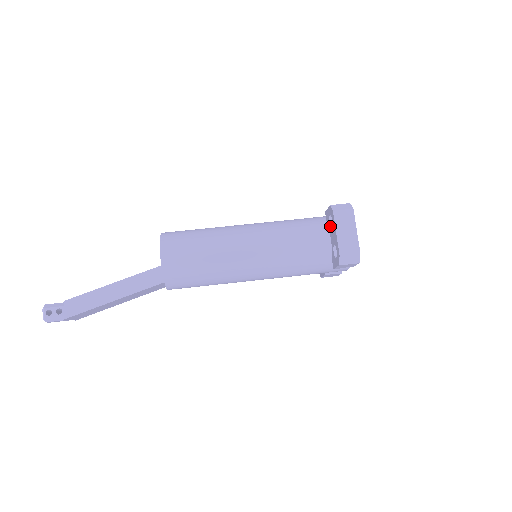
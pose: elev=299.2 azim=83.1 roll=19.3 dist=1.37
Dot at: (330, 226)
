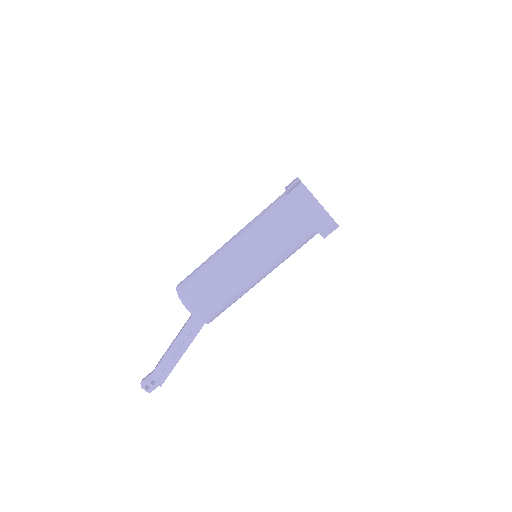
Dot at: occluded
